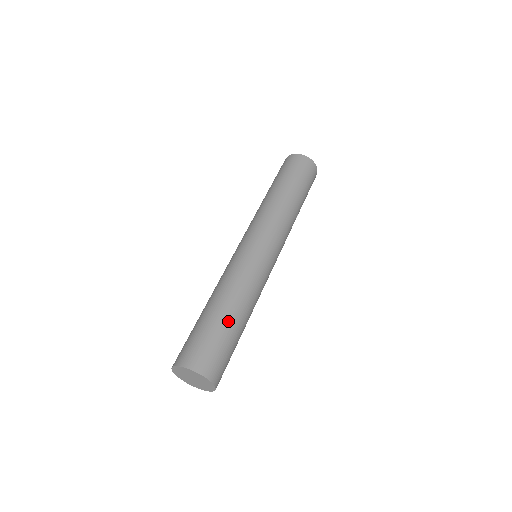
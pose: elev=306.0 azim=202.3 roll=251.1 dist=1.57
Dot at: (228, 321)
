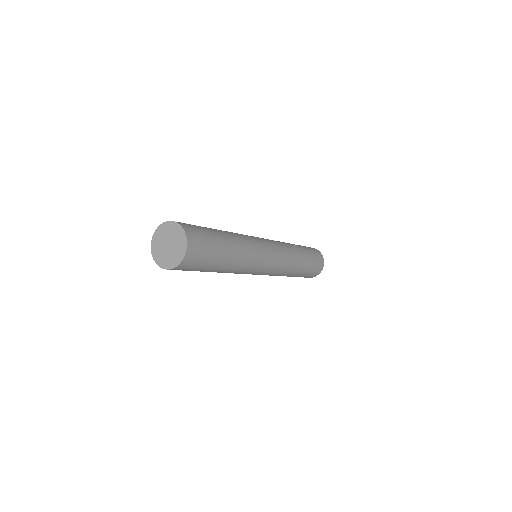
Dot at: occluded
